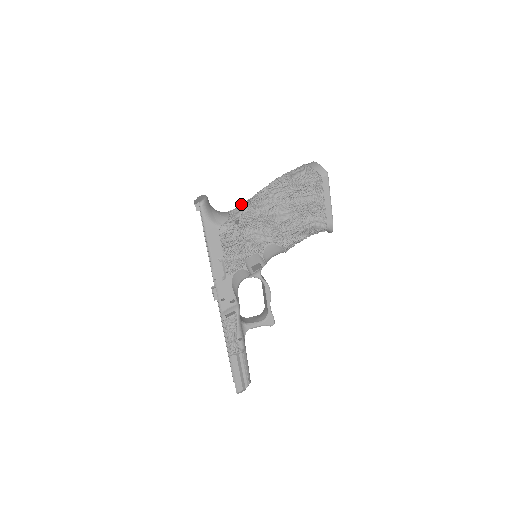
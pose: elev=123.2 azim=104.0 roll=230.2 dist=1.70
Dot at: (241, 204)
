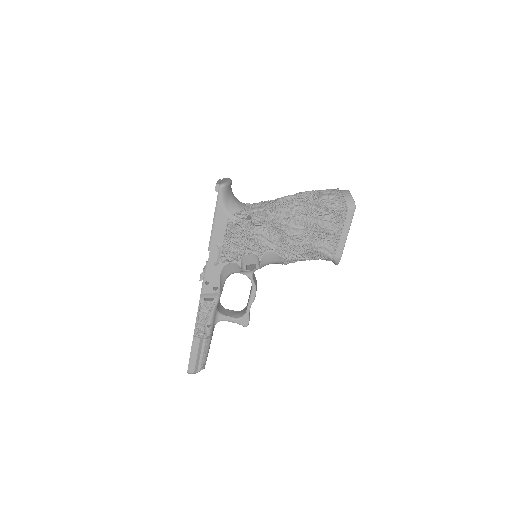
Dot at: (261, 202)
